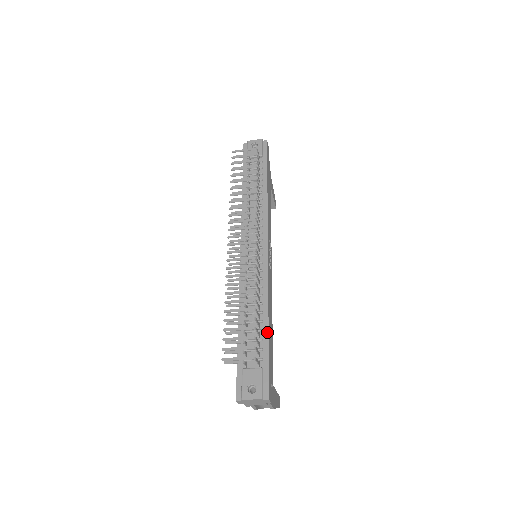
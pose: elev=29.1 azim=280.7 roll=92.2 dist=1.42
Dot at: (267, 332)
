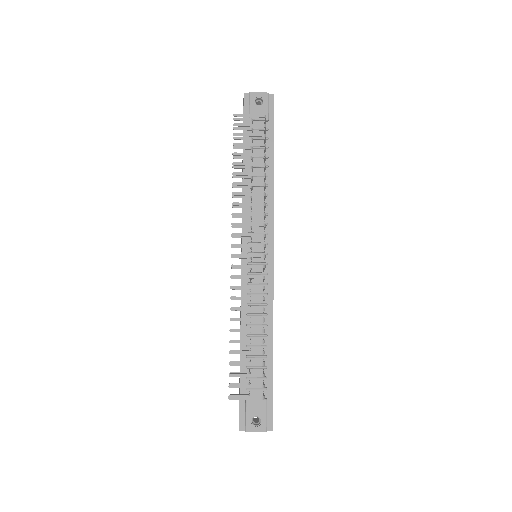
Dot at: (272, 359)
